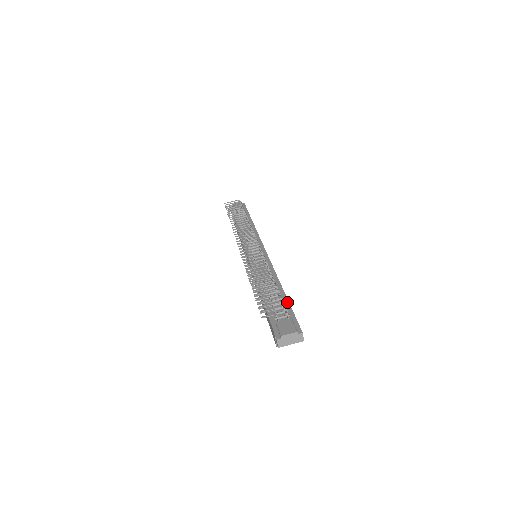
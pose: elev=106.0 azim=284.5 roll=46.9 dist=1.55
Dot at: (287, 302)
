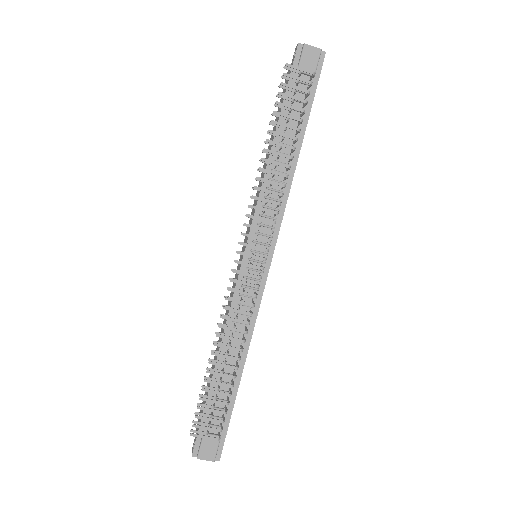
Dot at: (233, 403)
